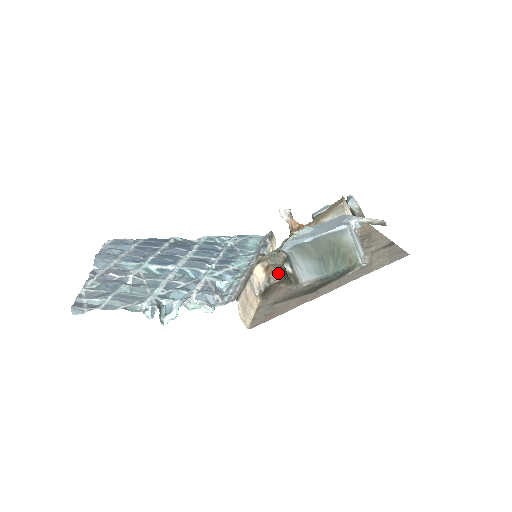
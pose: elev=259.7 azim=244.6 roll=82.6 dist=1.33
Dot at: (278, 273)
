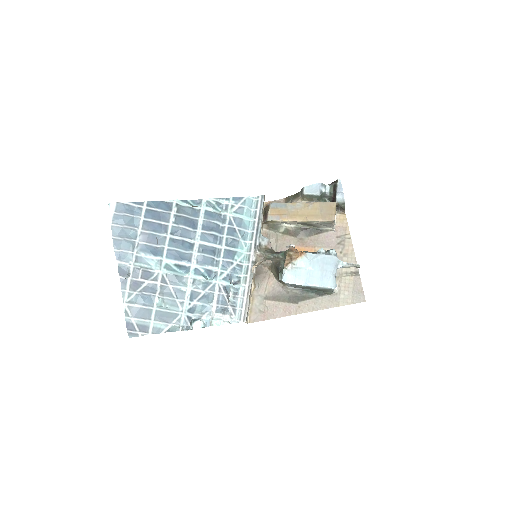
Dot at: occluded
